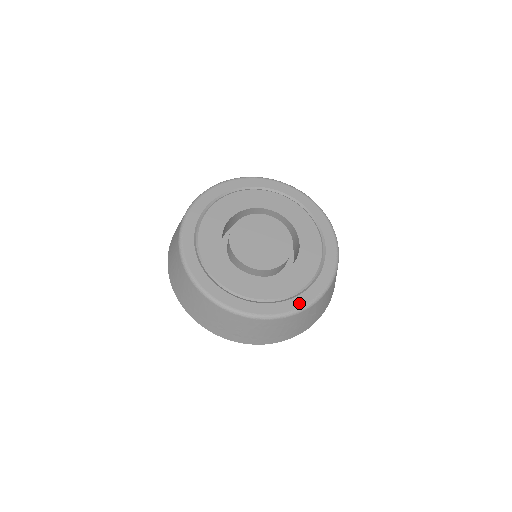
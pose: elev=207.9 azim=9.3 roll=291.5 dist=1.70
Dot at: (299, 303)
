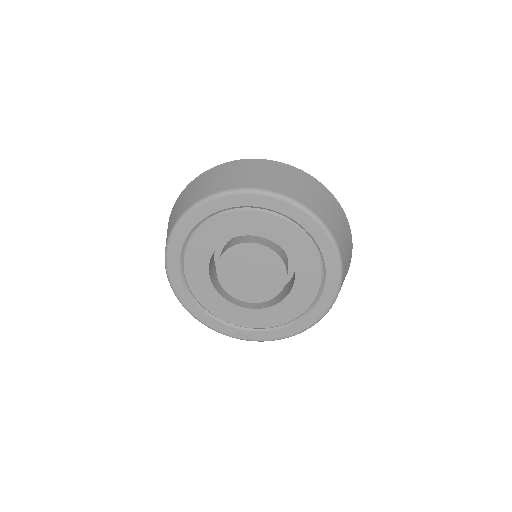
Dot at: (235, 334)
